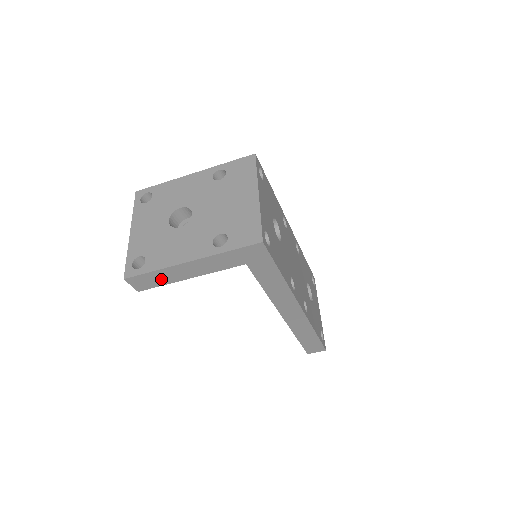
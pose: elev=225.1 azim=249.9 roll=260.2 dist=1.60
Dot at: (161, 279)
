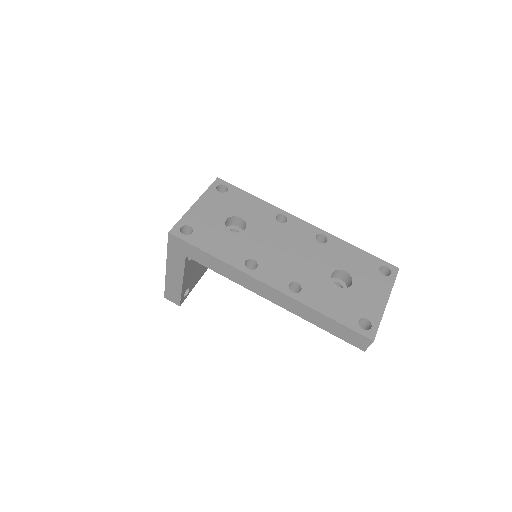
Dot at: (175, 290)
